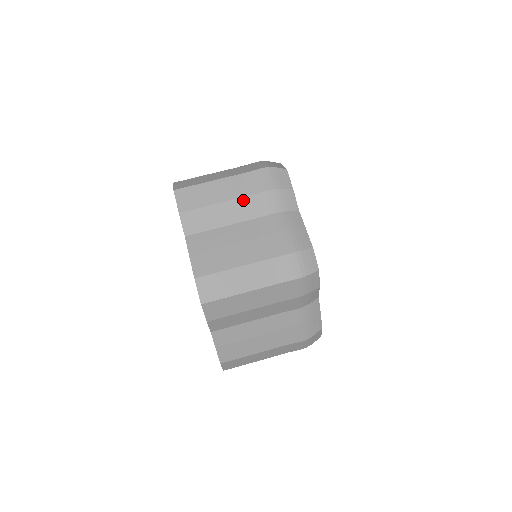
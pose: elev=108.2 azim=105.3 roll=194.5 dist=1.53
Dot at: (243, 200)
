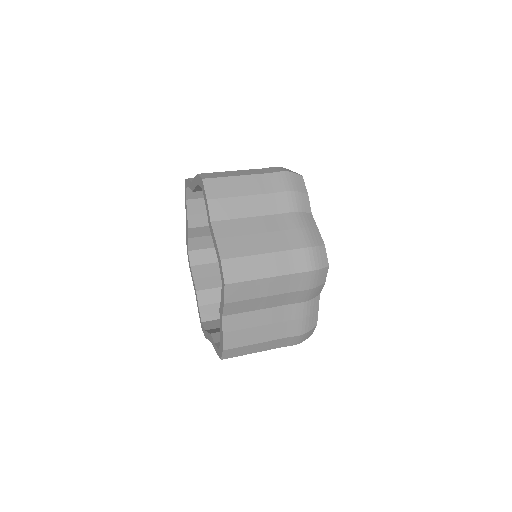
Dot at: (265, 196)
